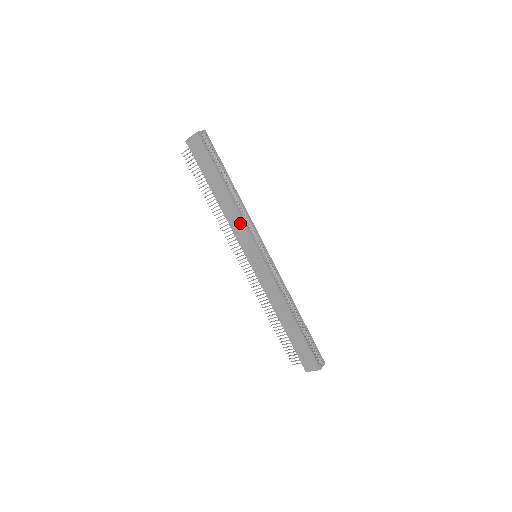
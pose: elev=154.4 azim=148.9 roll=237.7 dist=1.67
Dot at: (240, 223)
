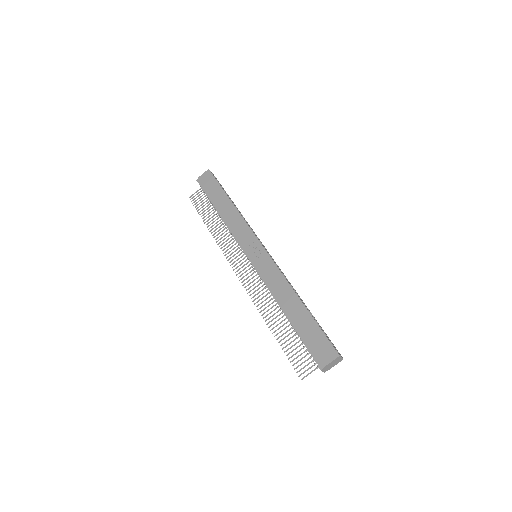
Dot at: (242, 224)
